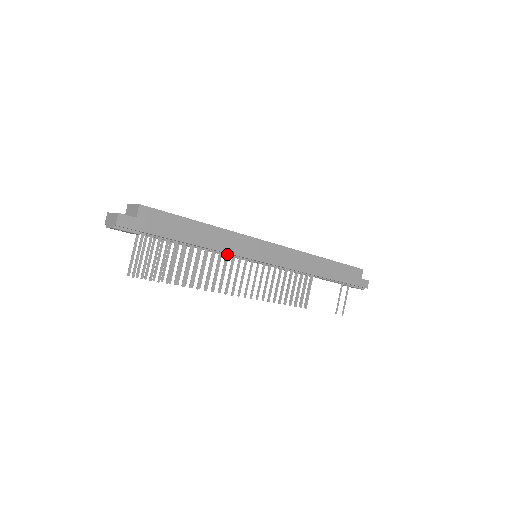
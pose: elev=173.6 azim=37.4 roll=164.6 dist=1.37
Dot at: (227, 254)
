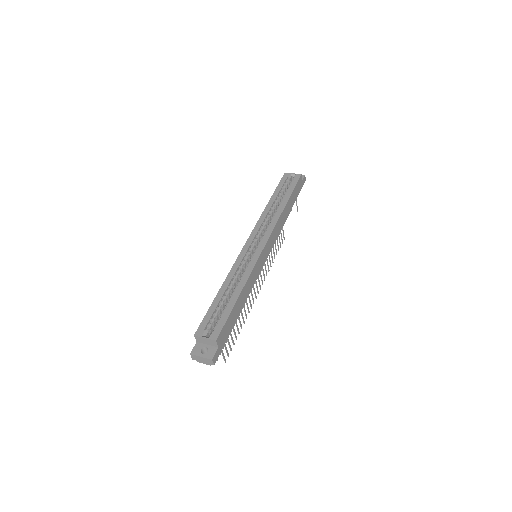
Dot at: occluded
